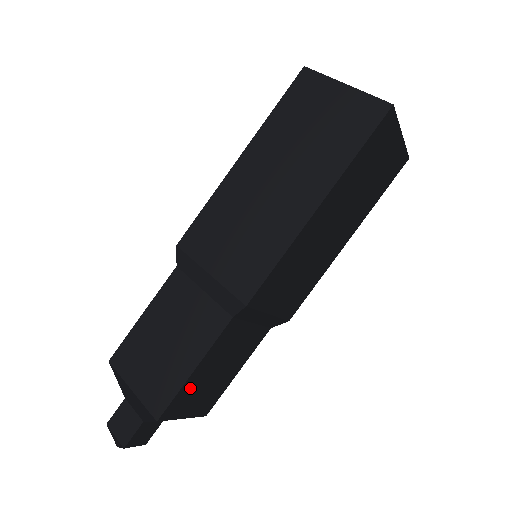
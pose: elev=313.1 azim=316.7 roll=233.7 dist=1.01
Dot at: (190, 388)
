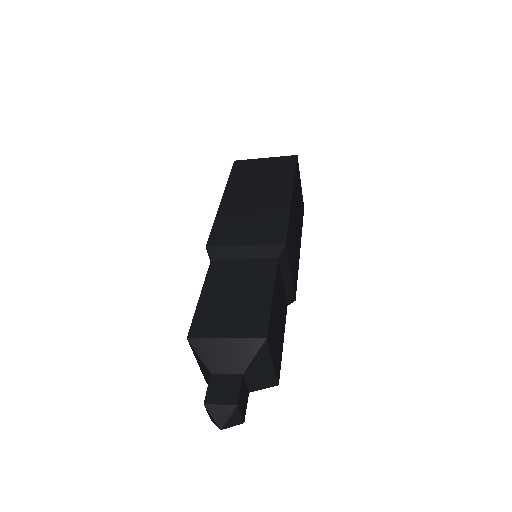
Dot at: (273, 318)
